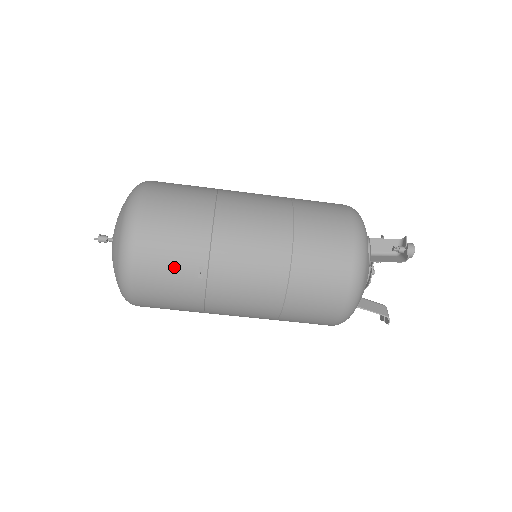
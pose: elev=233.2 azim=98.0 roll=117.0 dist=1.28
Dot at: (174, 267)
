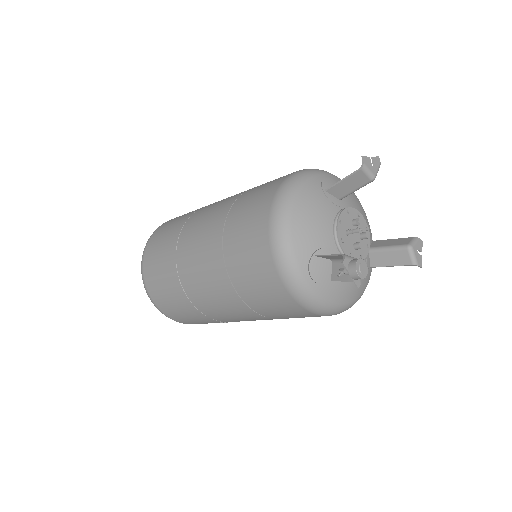
Dot at: occluded
